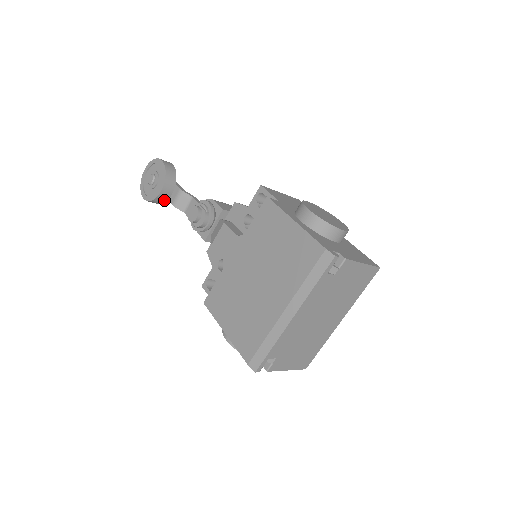
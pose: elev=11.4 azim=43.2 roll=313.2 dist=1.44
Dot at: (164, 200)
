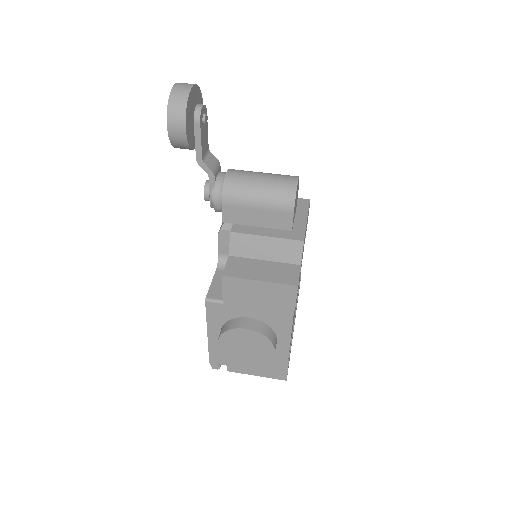
Dot at: occluded
